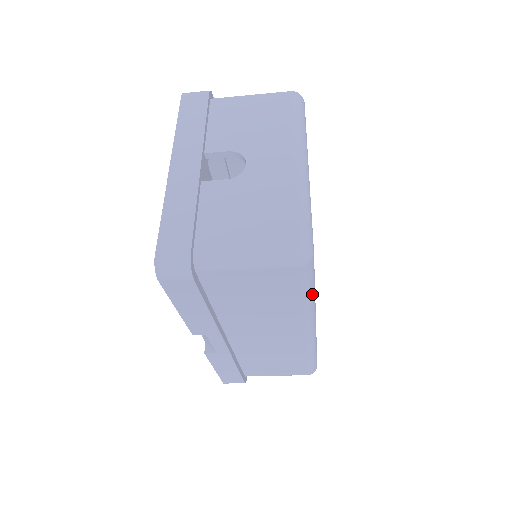
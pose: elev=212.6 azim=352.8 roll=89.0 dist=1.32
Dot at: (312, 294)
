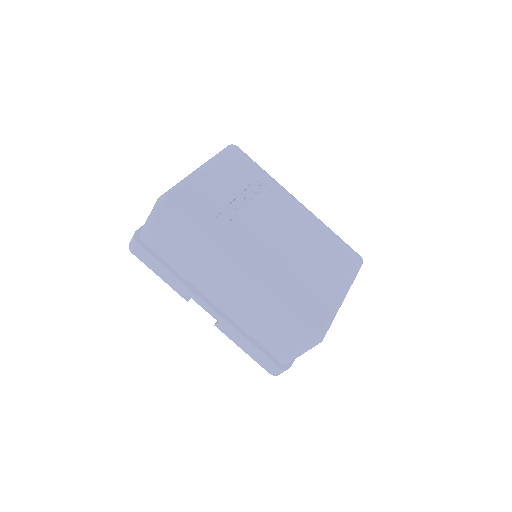
Dot at: (197, 230)
